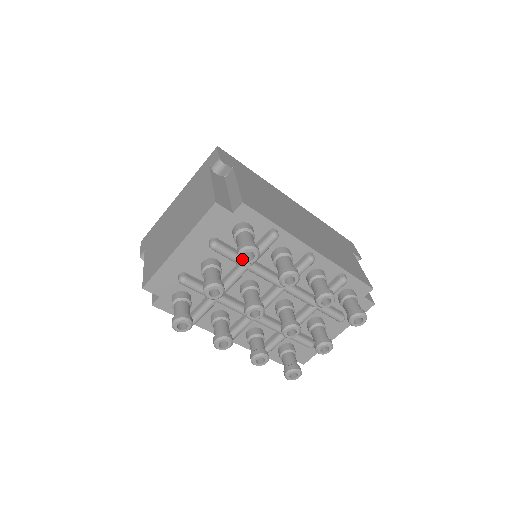
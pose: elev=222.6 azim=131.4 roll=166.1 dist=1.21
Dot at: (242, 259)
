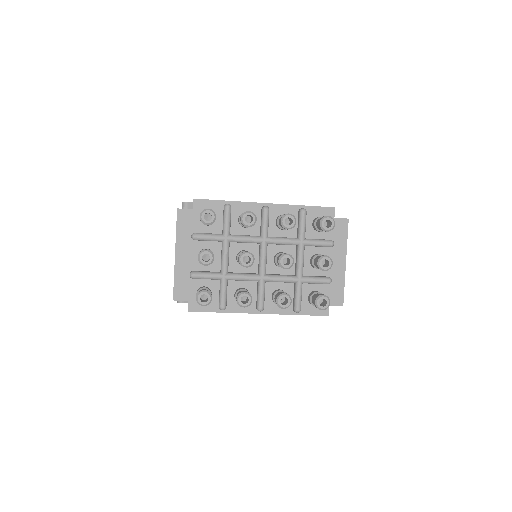
Dot at: (205, 221)
